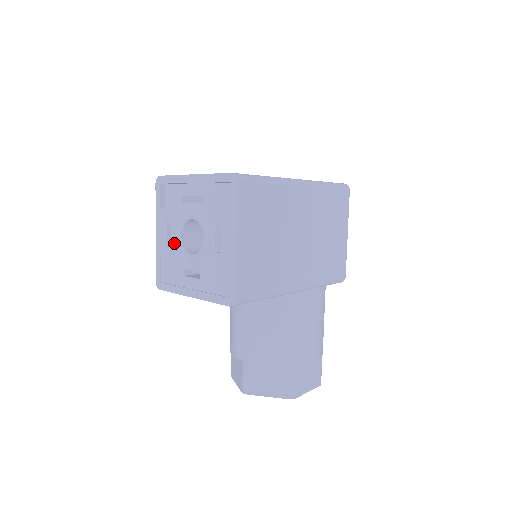
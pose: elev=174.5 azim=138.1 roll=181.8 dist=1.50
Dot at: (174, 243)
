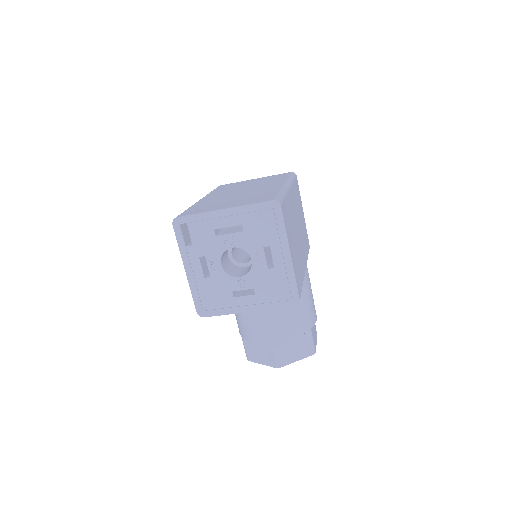
Dot at: (213, 273)
